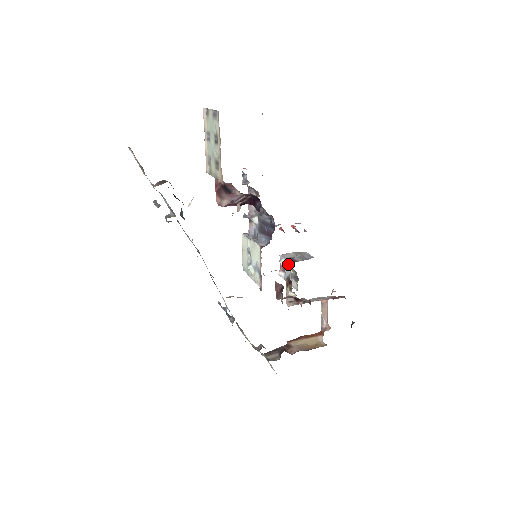
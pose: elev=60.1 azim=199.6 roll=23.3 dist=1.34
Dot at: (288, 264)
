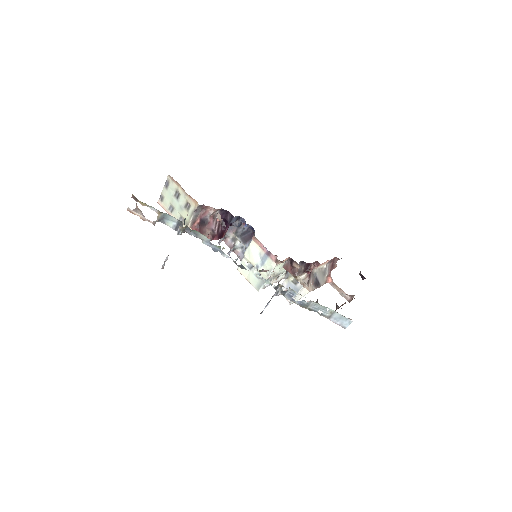
Dot at: (285, 280)
